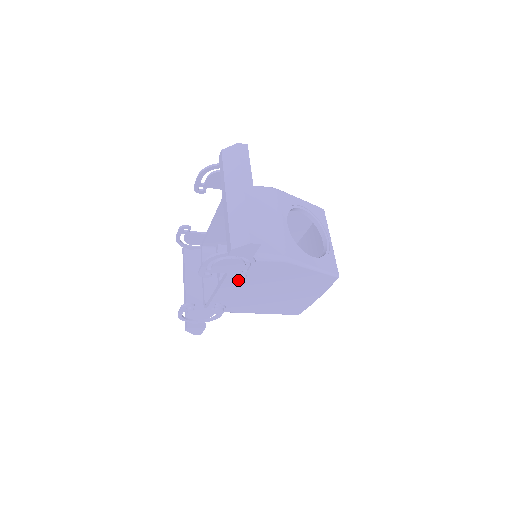
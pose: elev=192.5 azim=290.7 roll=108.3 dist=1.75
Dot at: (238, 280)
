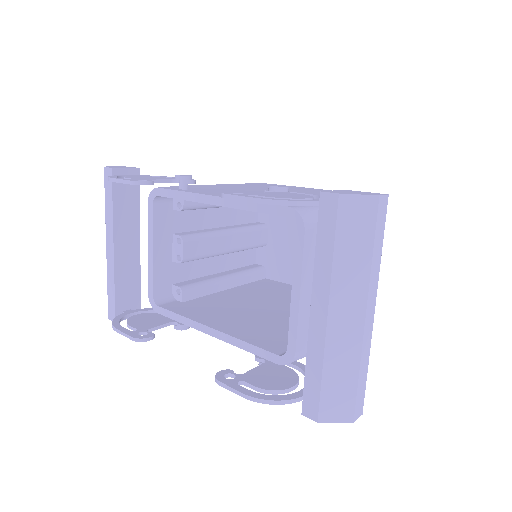
Dot at: (260, 363)
